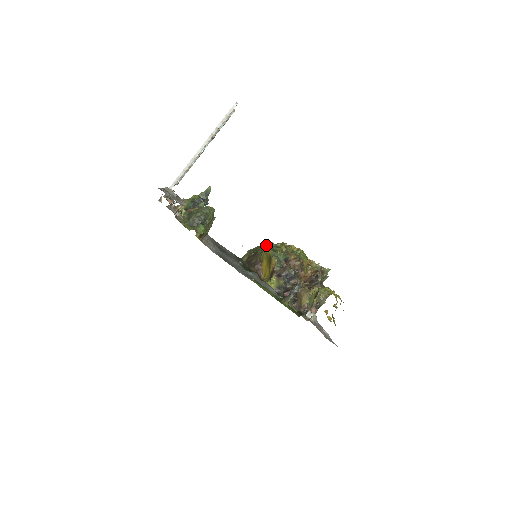
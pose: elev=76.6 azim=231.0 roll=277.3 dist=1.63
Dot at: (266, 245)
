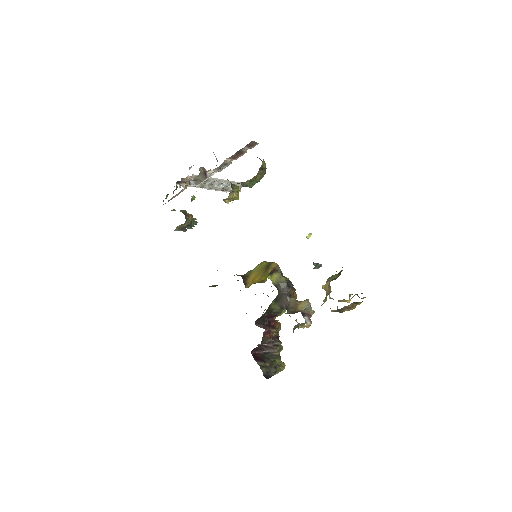
Dot at: occluded
